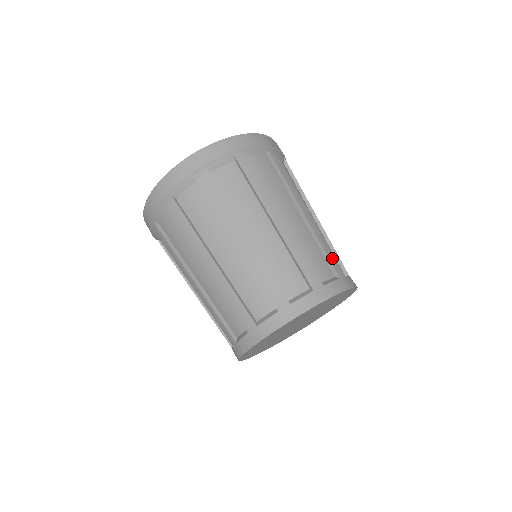
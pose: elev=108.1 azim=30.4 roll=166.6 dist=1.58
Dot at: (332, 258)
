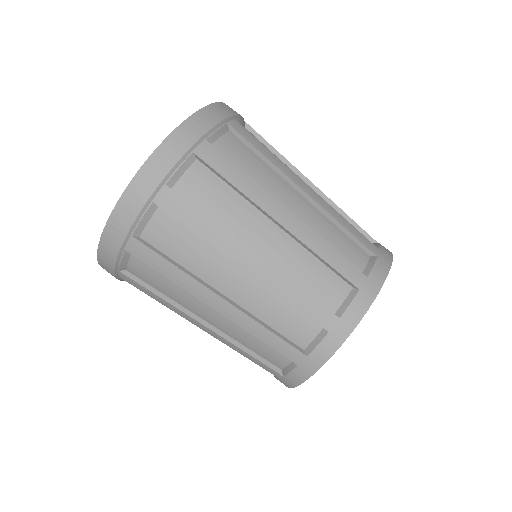
Dot at: (341, 264)
